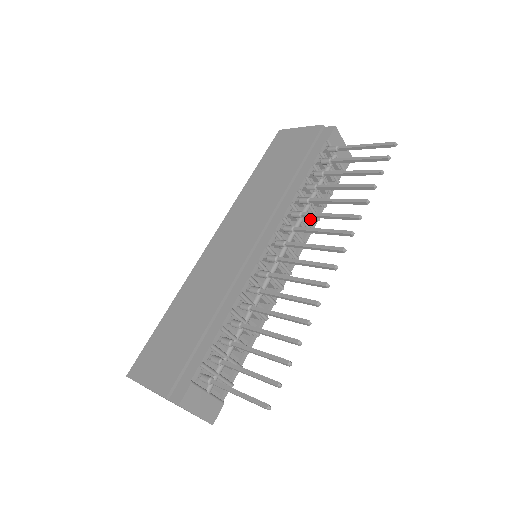
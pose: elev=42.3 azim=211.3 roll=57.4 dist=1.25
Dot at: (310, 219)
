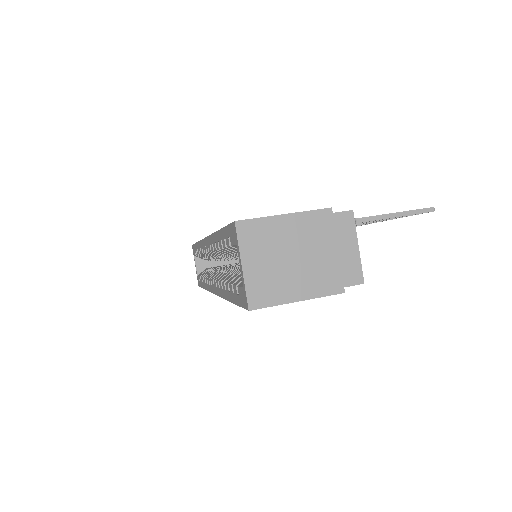
Dot at: occluded
